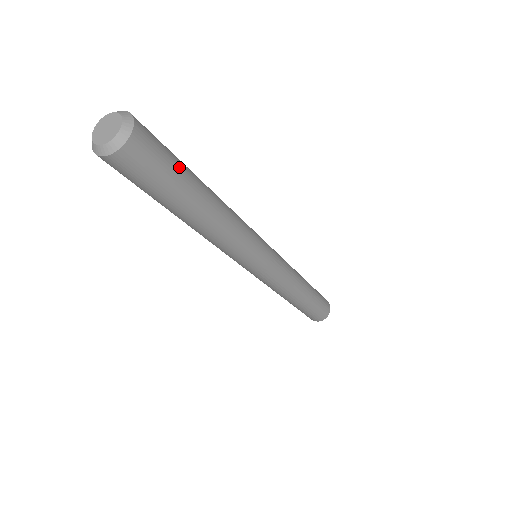
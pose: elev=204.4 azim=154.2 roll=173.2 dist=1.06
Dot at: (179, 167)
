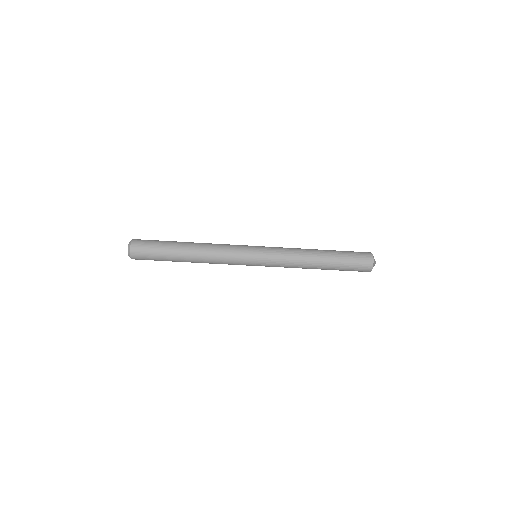
Dot at: (160, 250)
